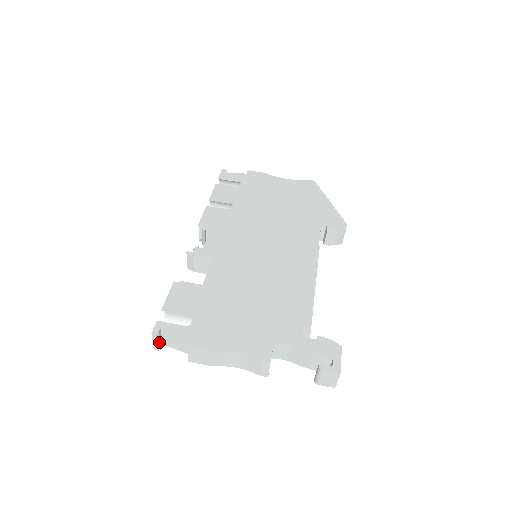
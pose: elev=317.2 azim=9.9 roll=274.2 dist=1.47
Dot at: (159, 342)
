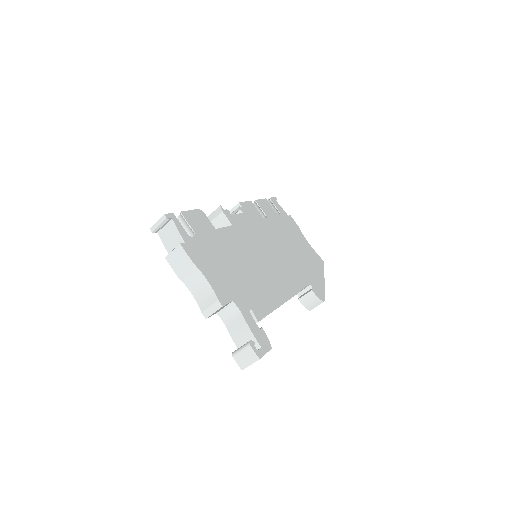
Dot at: (160, 226)
